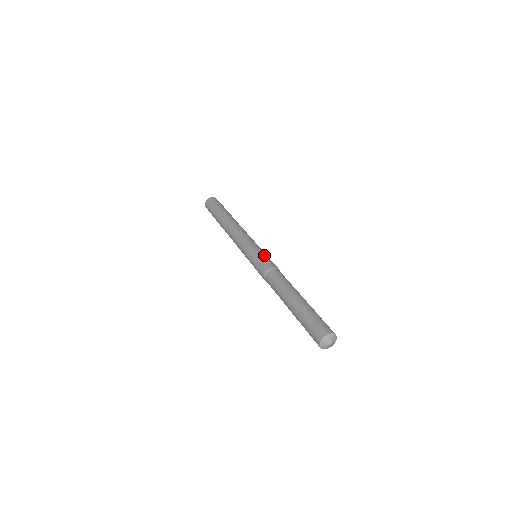
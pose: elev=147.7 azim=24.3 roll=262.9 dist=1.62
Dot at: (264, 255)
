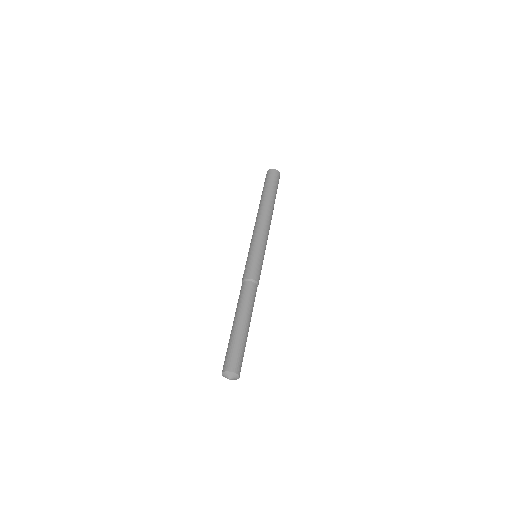
Dot at: (259, 262)
